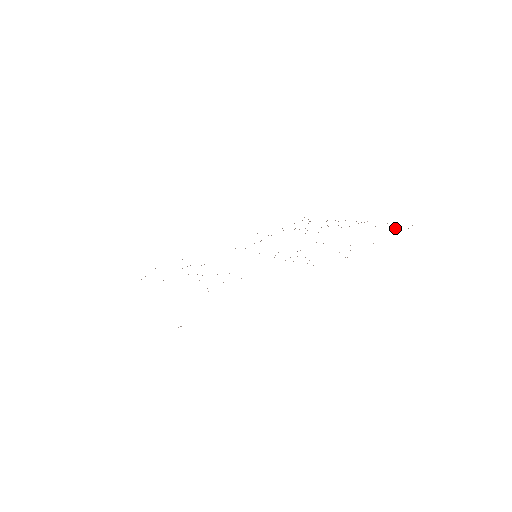
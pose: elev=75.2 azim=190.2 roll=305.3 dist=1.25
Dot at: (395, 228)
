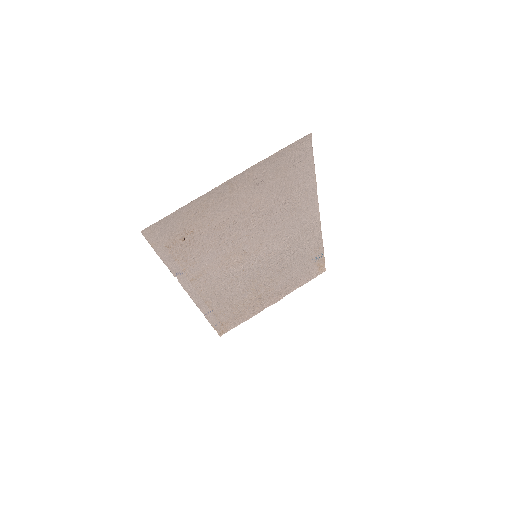
Dot at: (312, 272)
